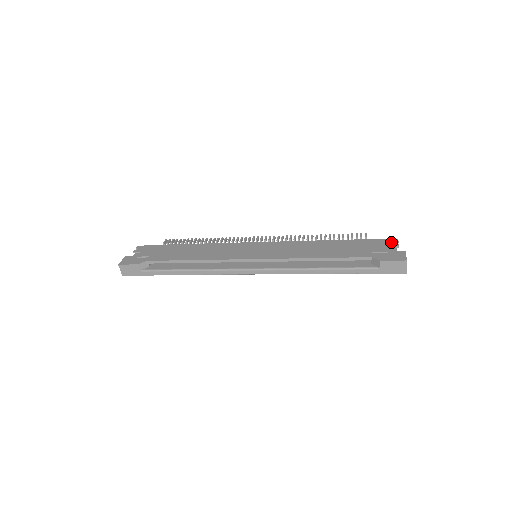
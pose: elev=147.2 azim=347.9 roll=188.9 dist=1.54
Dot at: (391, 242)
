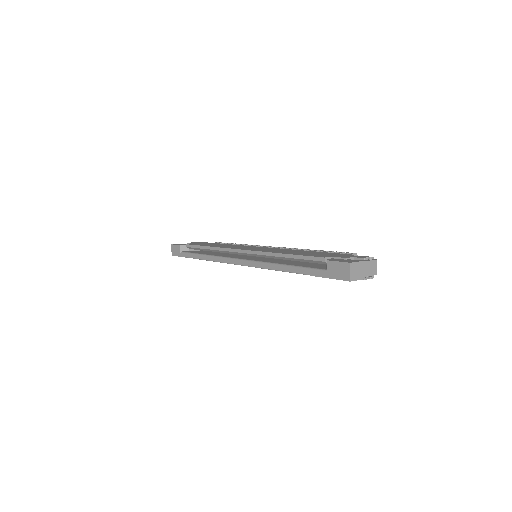
Dot at: (363, 256)
